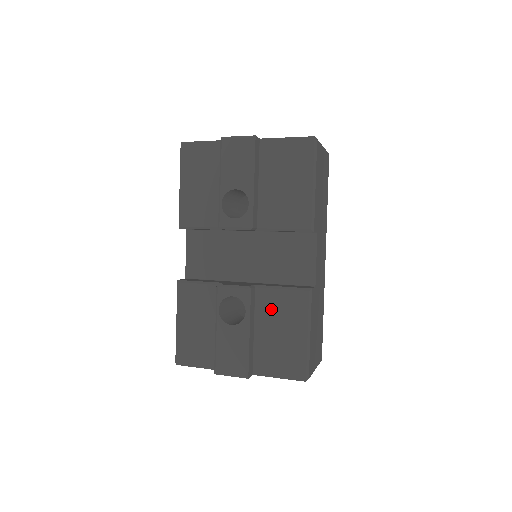
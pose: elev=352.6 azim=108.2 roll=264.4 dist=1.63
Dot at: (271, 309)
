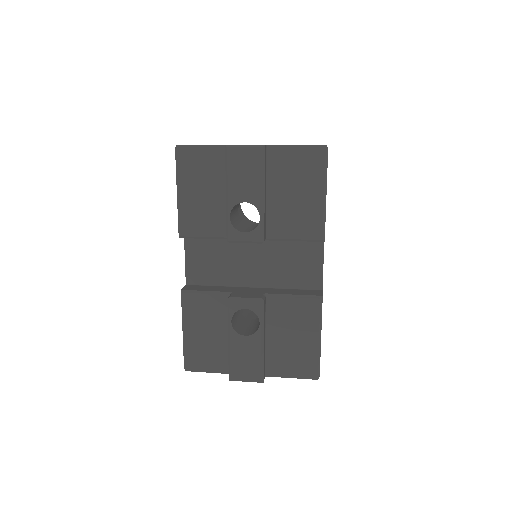
Dot at: (282, 316)
